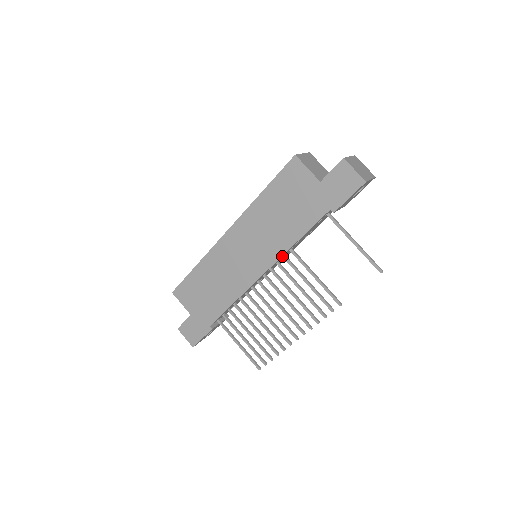
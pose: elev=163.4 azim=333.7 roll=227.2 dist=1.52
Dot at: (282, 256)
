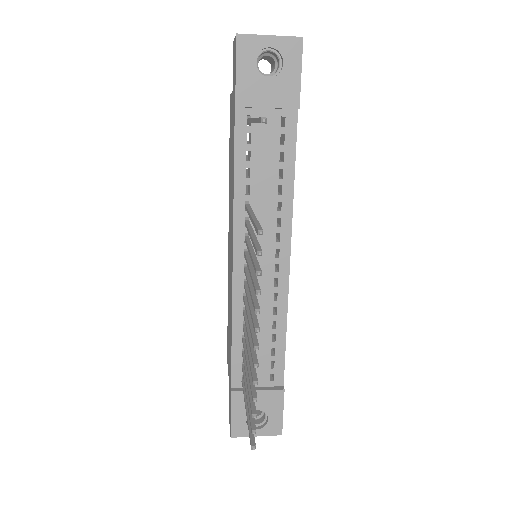
Dot at: (239, 221)
